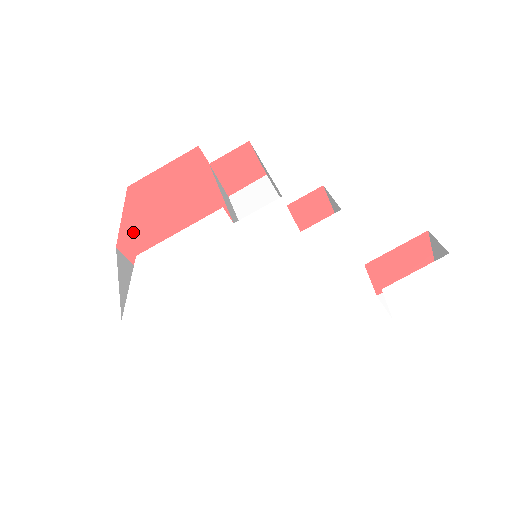
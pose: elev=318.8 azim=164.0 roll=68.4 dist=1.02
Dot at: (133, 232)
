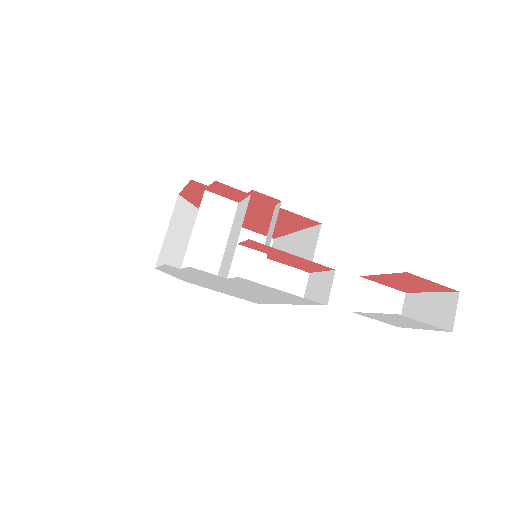
Dot at: occluded
